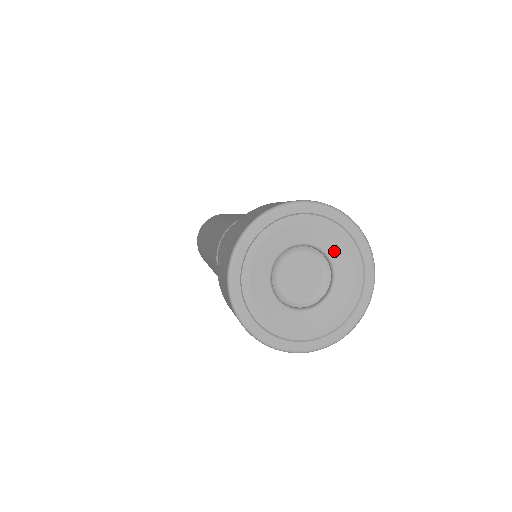
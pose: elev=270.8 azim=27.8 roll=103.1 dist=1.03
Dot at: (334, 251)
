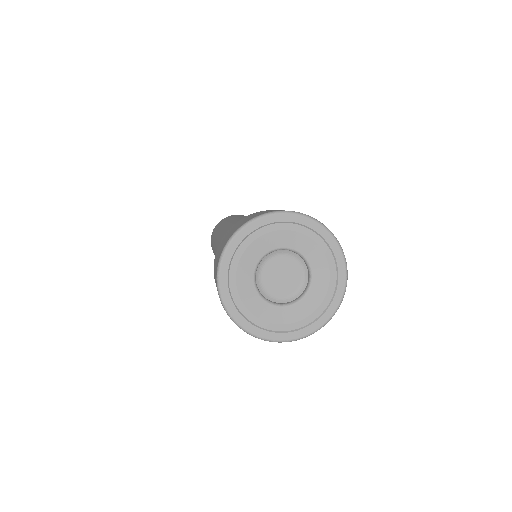
Dot at: (294, 243)
